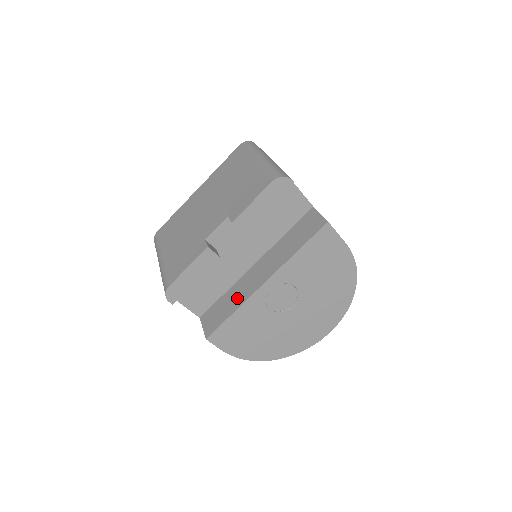
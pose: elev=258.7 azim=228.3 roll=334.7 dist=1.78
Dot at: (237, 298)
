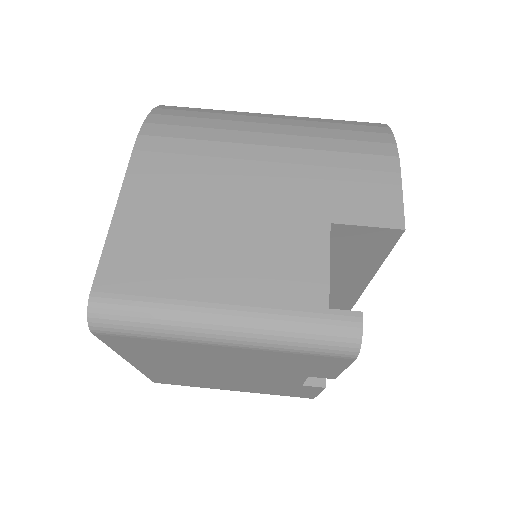
Dot at: (335, 307)
